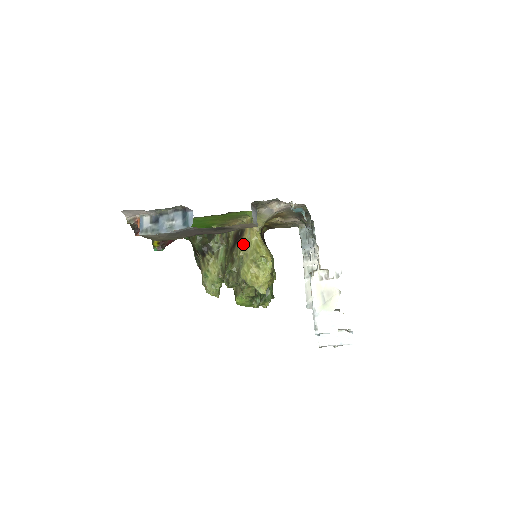
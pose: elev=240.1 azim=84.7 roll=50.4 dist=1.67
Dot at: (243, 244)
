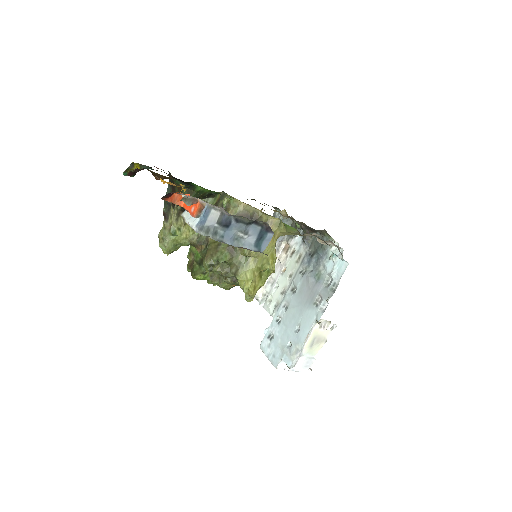
Dot at: occluded
